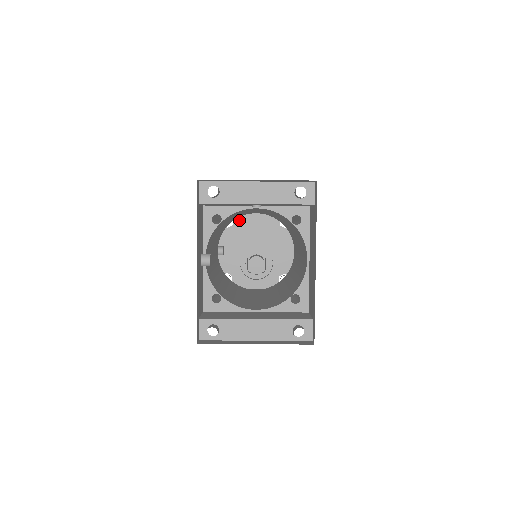
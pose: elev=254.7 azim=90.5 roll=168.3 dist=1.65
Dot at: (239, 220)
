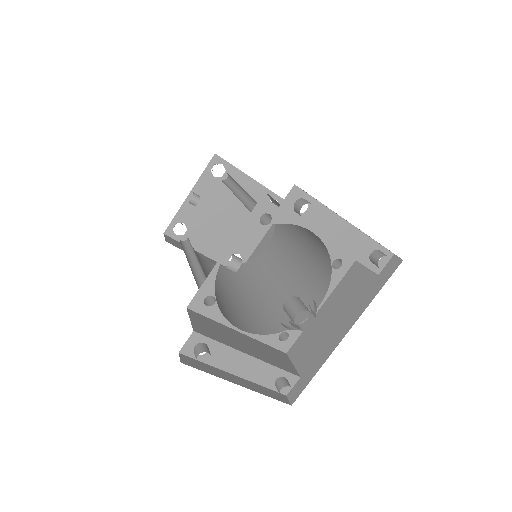
Dot at: (231, 176)
